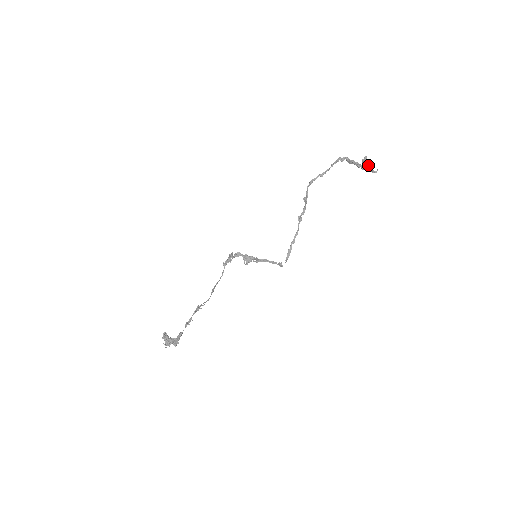
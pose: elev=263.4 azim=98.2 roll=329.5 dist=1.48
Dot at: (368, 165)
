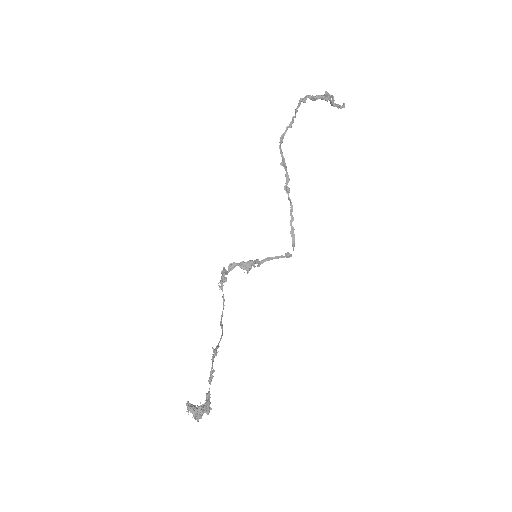
Dot at: occluded
